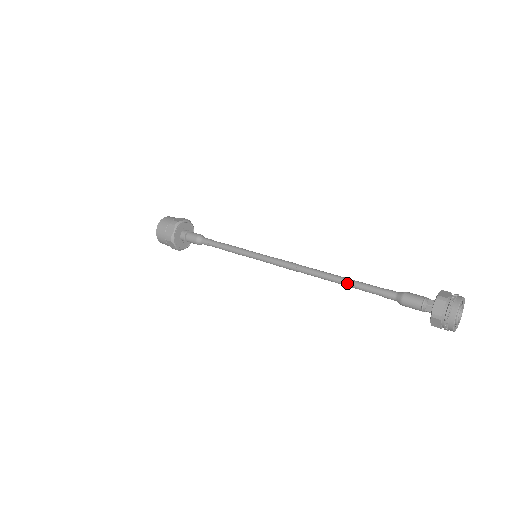
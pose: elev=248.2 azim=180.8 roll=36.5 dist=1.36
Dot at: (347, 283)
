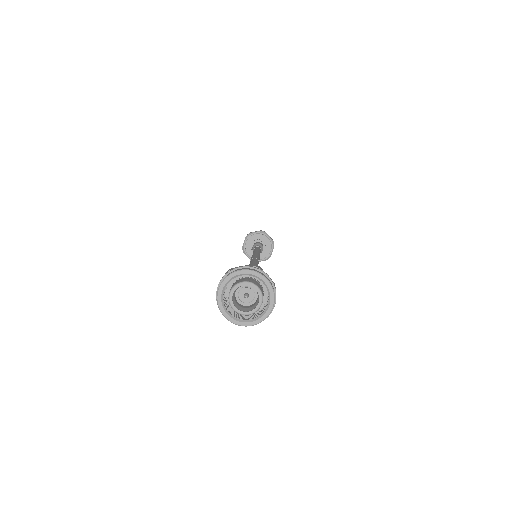
Dot at: occluded
